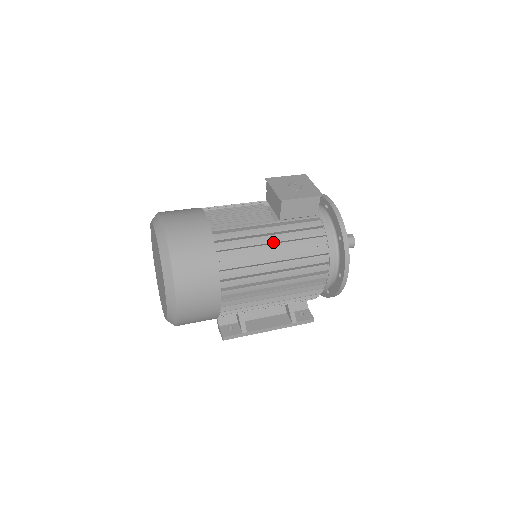
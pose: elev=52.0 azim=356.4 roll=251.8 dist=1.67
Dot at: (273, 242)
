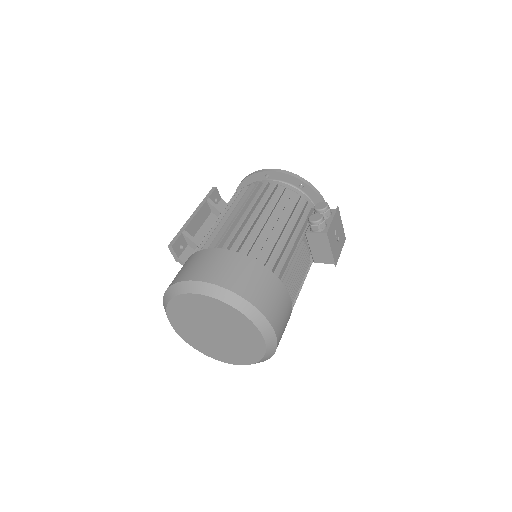
Dot at: occluded
